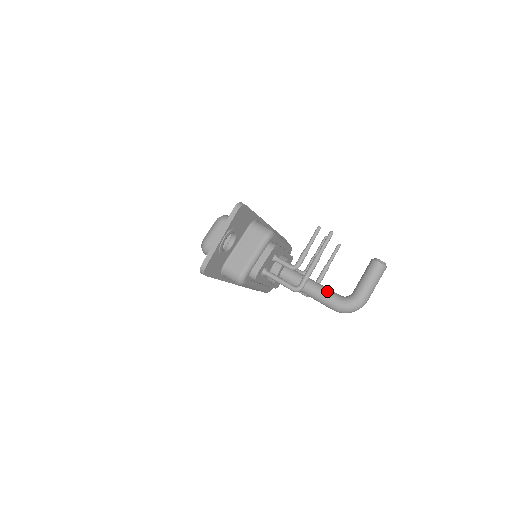
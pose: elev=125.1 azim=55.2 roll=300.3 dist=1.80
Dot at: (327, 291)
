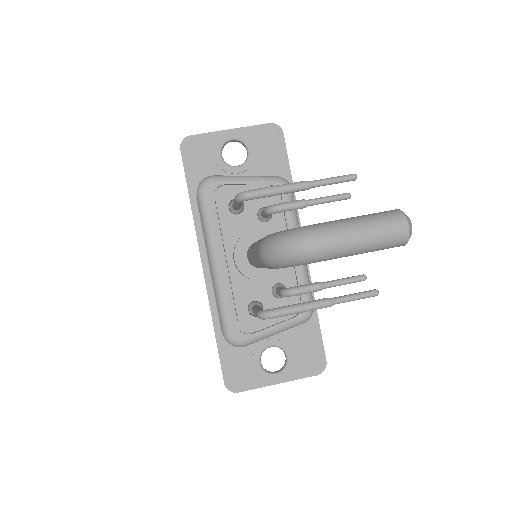
Dot at: occluded
